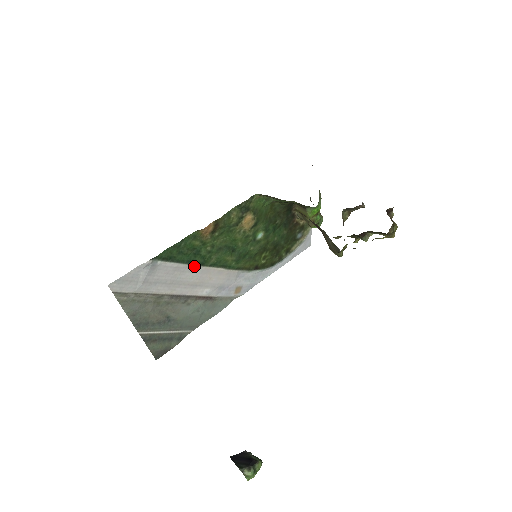
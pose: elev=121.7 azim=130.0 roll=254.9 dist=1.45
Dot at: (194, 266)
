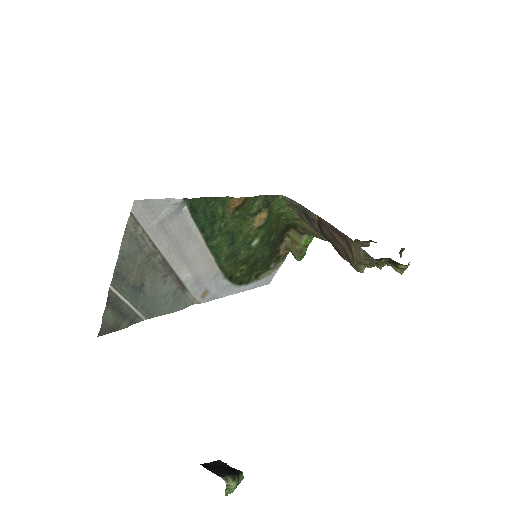
Dot at: (200, 237)
